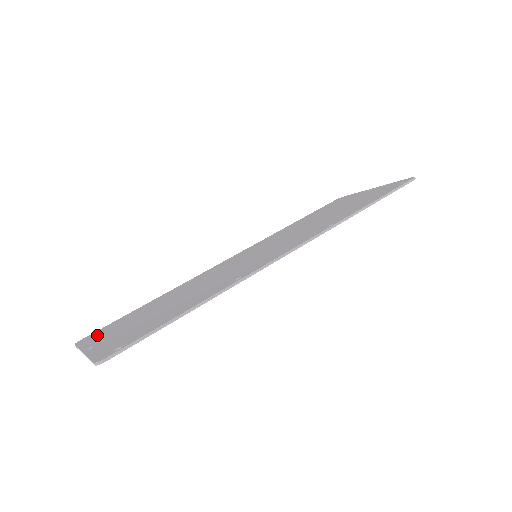
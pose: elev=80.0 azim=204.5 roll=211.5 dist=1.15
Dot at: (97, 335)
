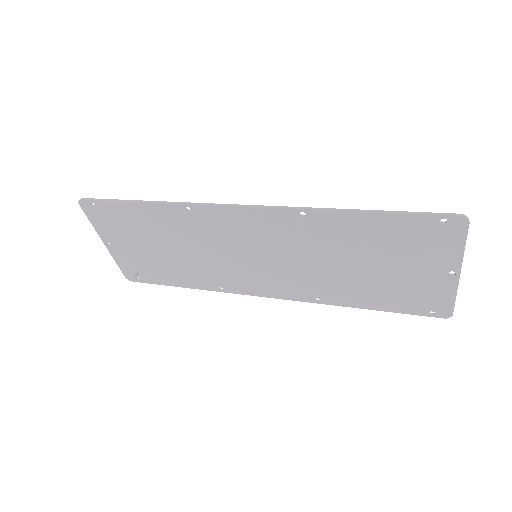
Dot at: (134, 267)
